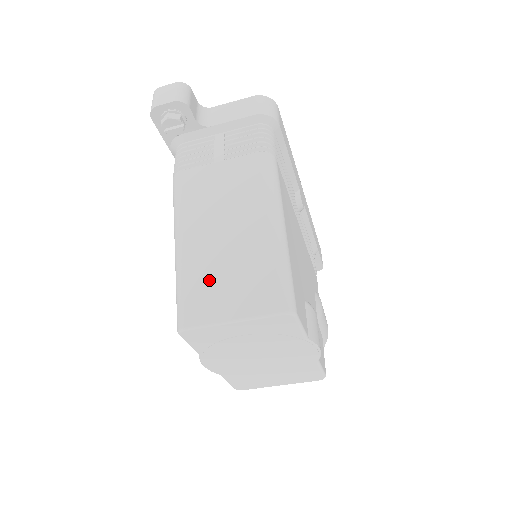
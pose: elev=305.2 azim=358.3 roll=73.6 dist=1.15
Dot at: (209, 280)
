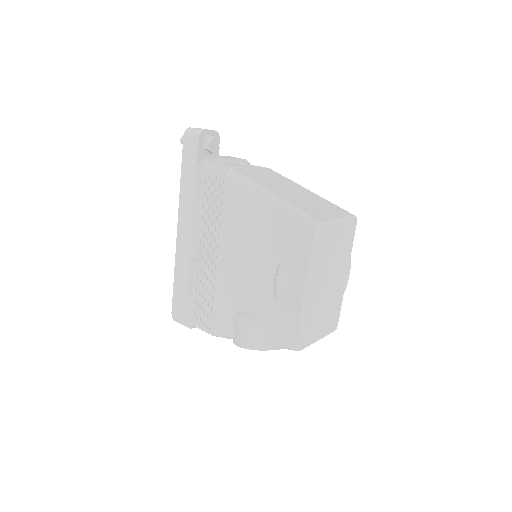
Dot at: (307, 205)
